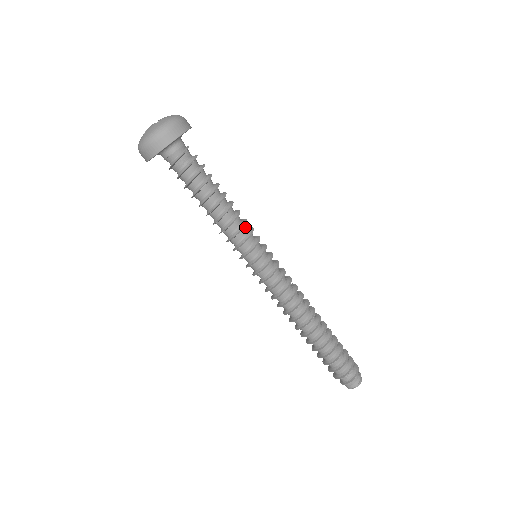
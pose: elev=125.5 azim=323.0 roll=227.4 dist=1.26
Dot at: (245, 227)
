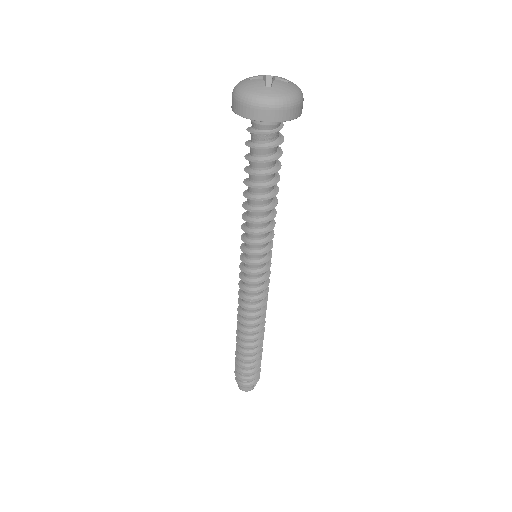
Dot at: (263, 233)
